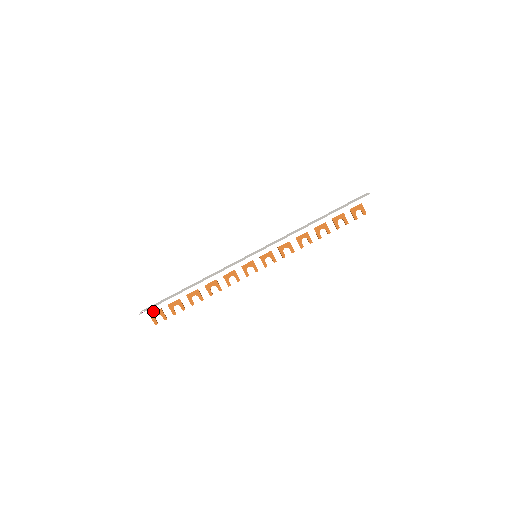
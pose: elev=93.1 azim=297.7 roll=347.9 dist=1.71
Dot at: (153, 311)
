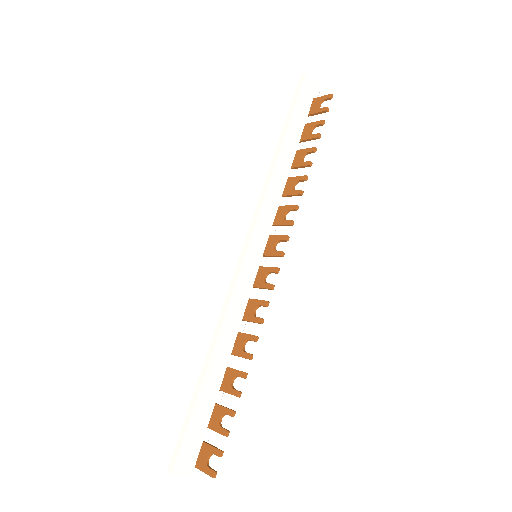
Dot at: (179, 447)
